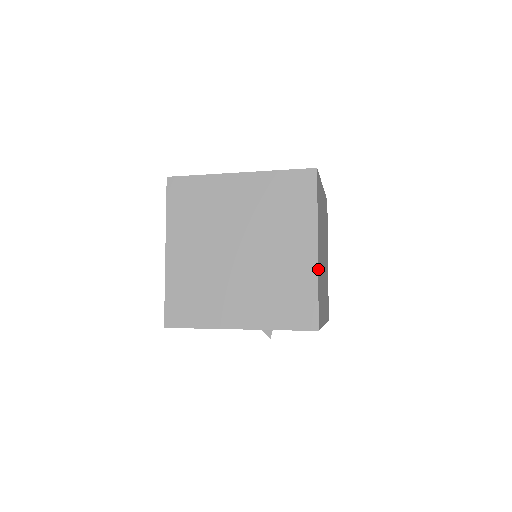
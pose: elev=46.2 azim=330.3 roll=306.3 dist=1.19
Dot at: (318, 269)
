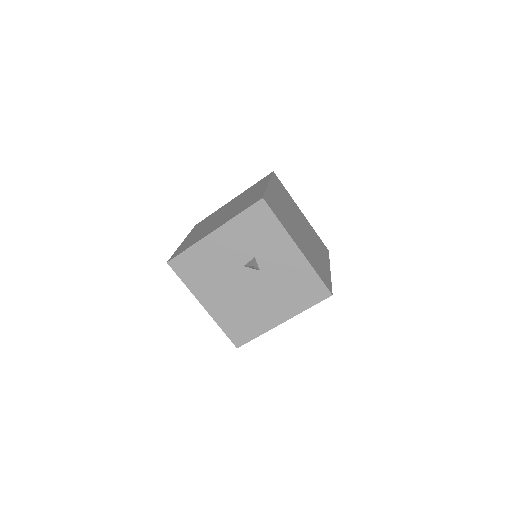
Dot at: (269, 189)
